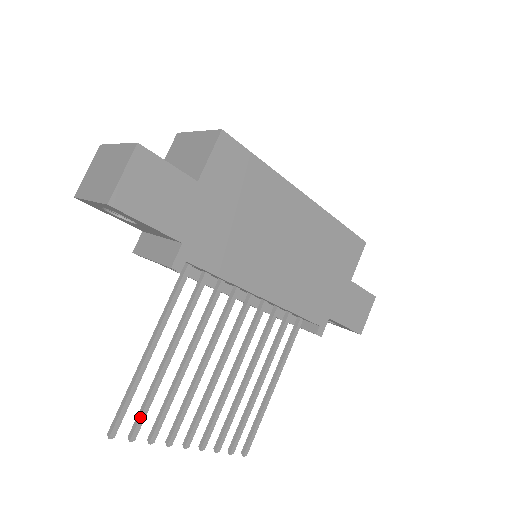
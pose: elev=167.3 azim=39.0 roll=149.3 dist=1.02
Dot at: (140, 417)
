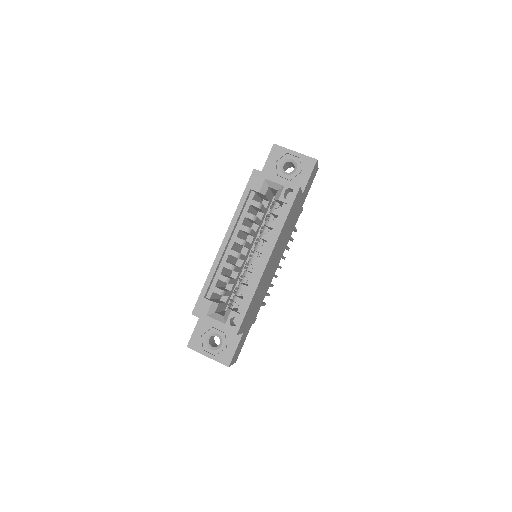
Dot at: occluded
